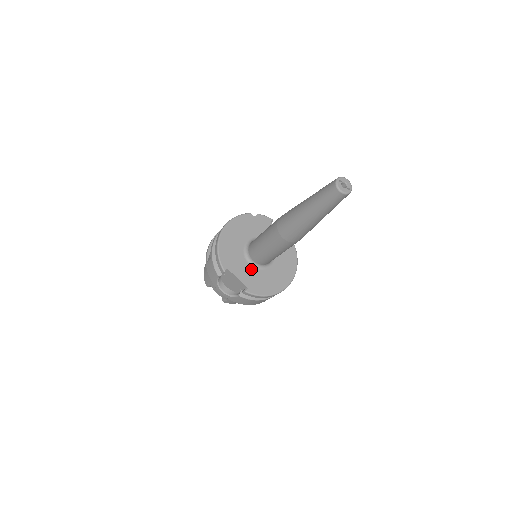
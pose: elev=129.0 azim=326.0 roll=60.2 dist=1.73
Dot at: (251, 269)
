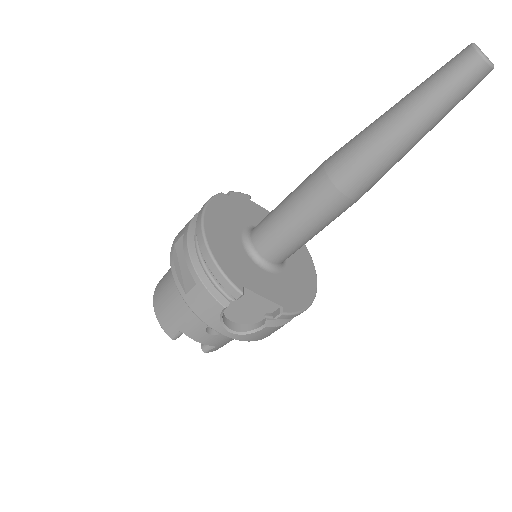
Dot at: (269, 276)
